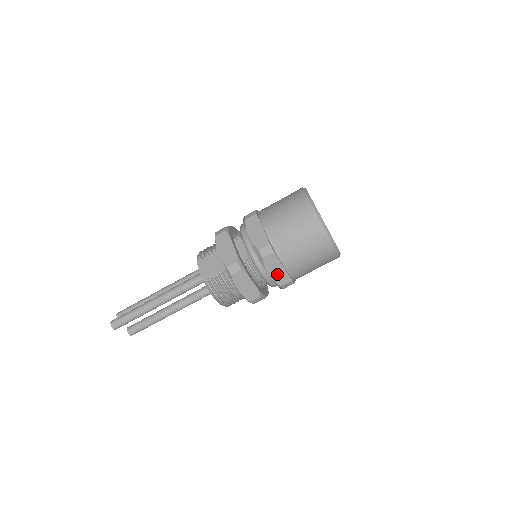
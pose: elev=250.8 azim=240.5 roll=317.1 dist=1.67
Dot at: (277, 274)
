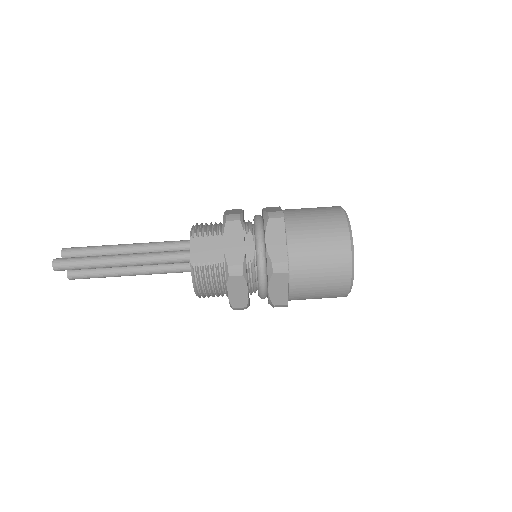
Dot at: (277, 293)
